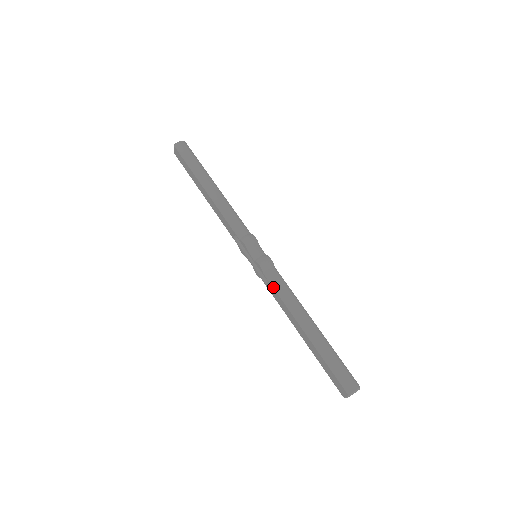
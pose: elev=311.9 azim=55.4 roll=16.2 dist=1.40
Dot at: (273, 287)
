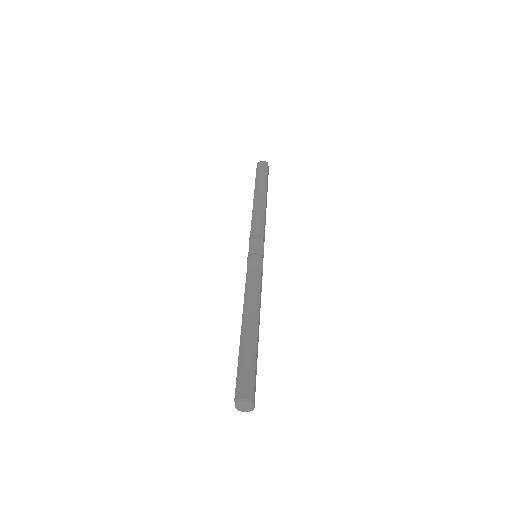
Dot at: (246, 280)
